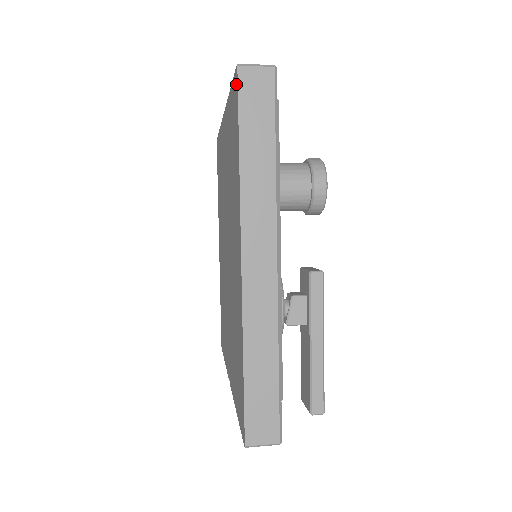
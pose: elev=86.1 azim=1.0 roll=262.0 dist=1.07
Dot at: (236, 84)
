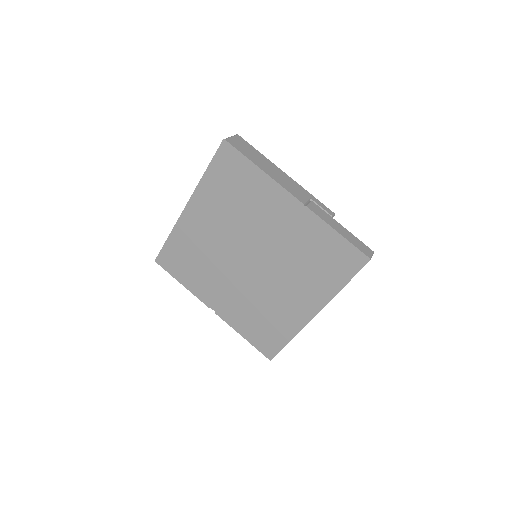
Dot at: (361, 261)
